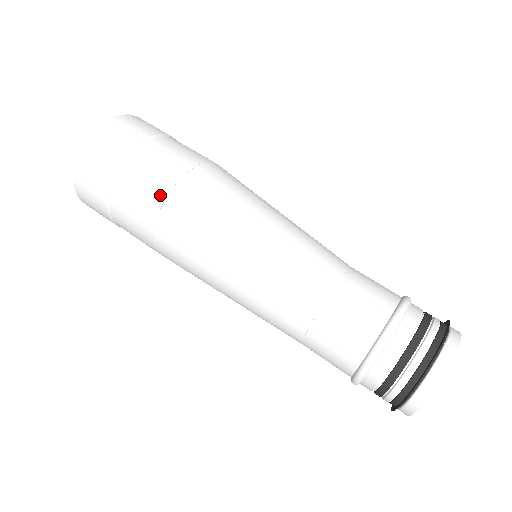
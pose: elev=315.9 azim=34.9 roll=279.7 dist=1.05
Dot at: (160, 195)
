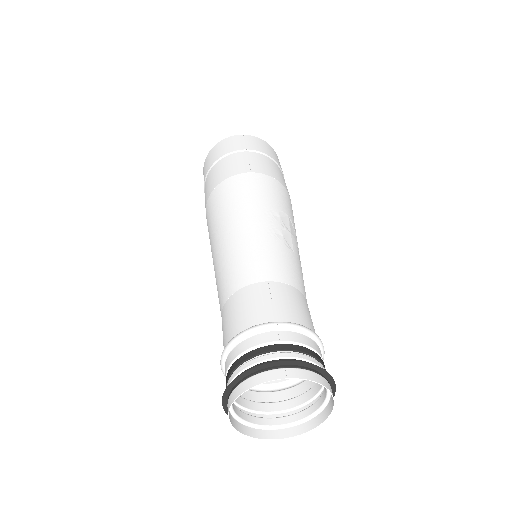
Dot at: (220, 180)
